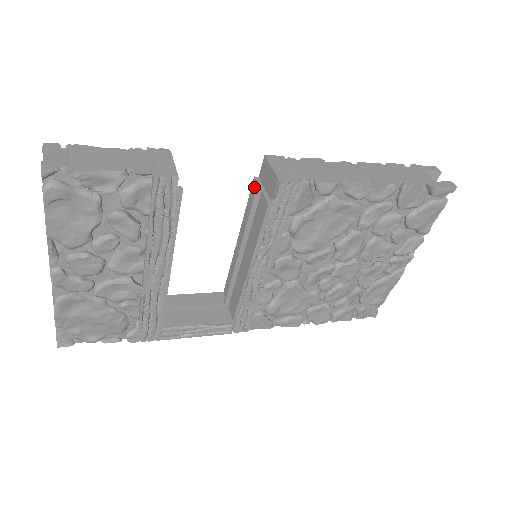
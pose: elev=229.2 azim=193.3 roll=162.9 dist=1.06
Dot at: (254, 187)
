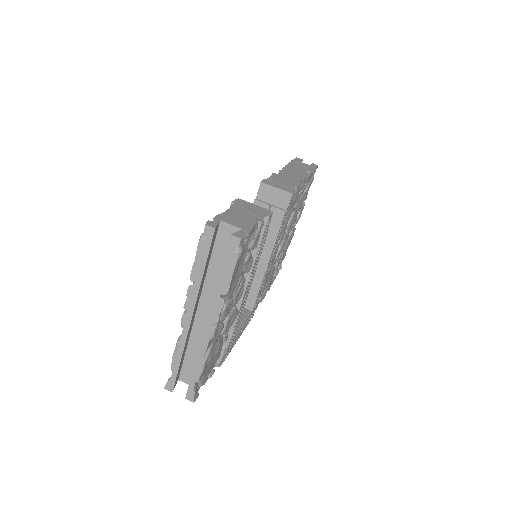
Dot at: occluded
